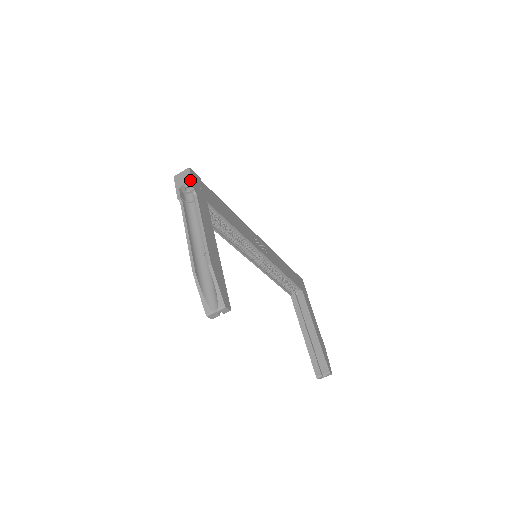
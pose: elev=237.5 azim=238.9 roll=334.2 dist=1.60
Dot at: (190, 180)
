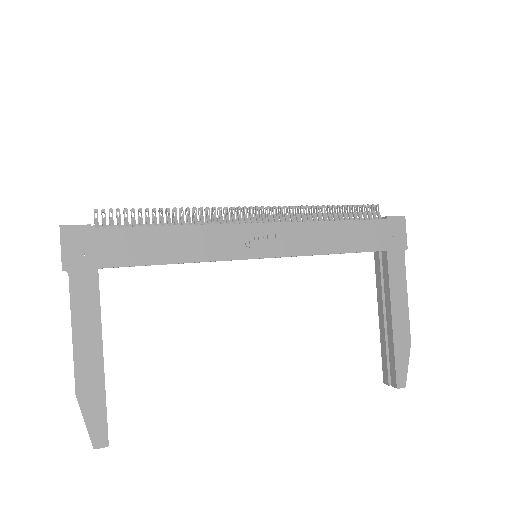
Dot at: occluded
